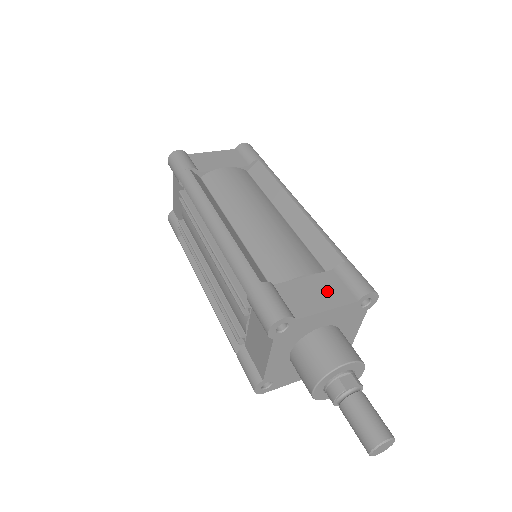
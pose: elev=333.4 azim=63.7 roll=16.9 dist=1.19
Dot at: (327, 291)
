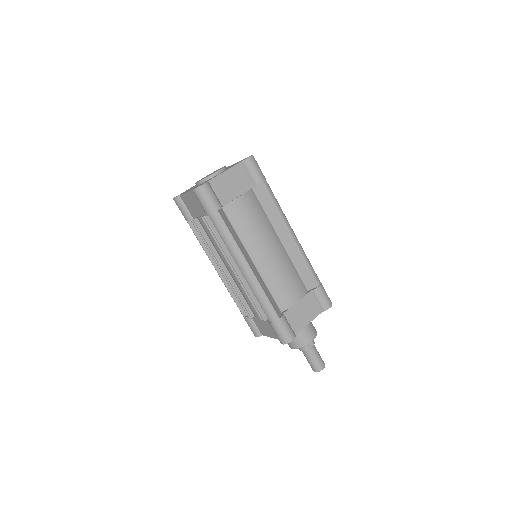
Dot at: (309, 309)
